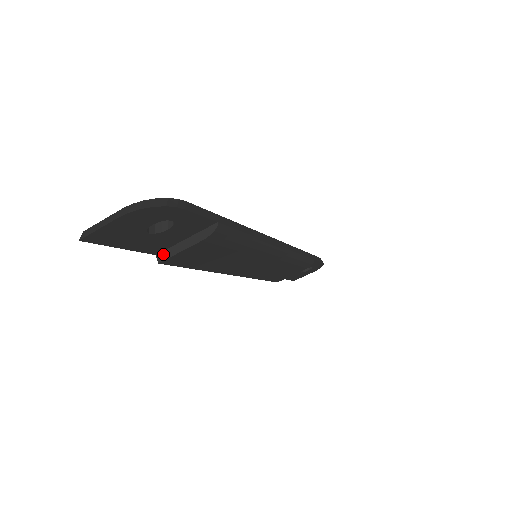
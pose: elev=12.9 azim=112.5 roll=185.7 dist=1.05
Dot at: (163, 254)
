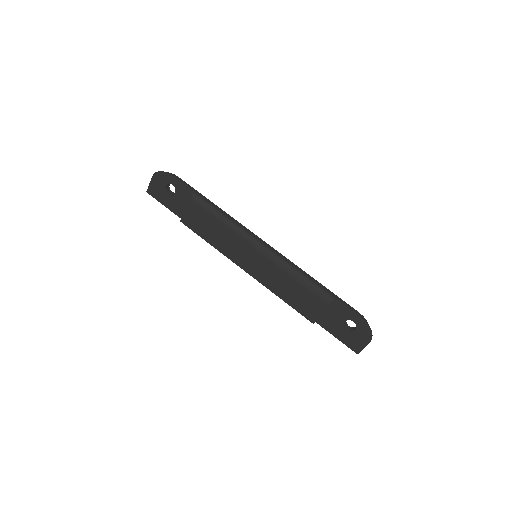
Dot at: (183, 217)
